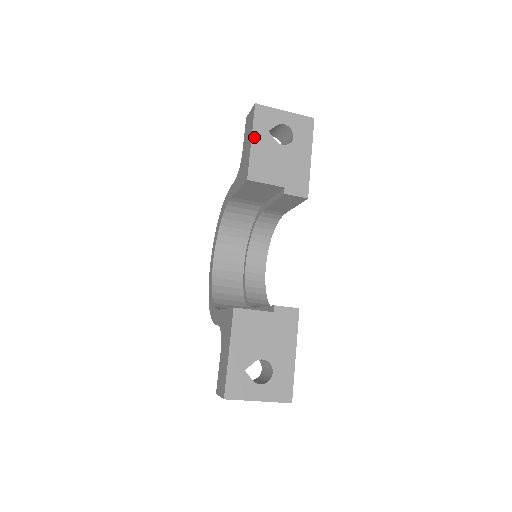
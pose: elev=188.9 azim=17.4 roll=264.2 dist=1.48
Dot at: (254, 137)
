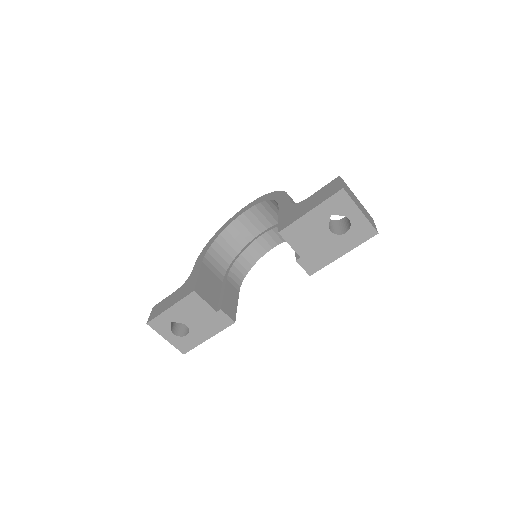
Dot at: (315, 210)
